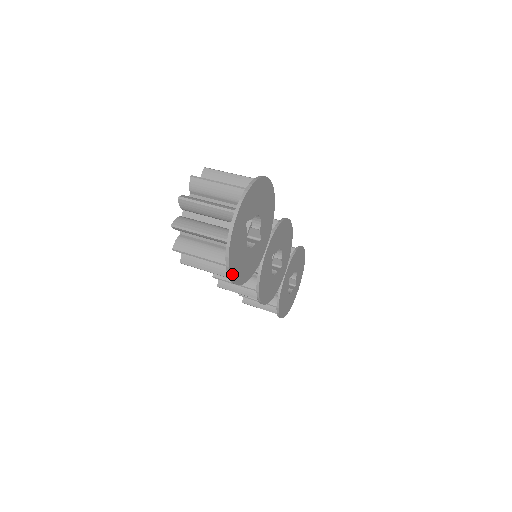
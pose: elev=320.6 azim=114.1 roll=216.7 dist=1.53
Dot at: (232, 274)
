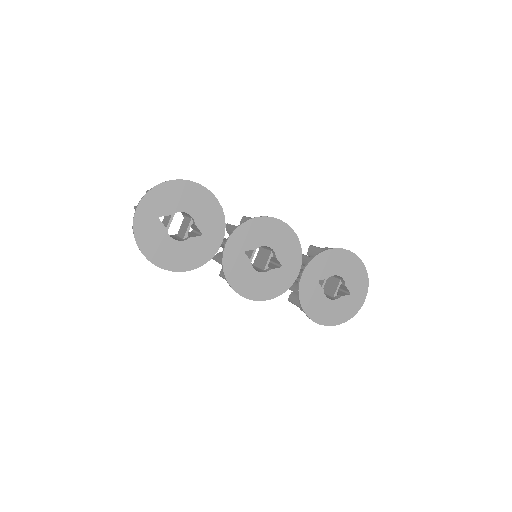
Dot at: (153, 260)
